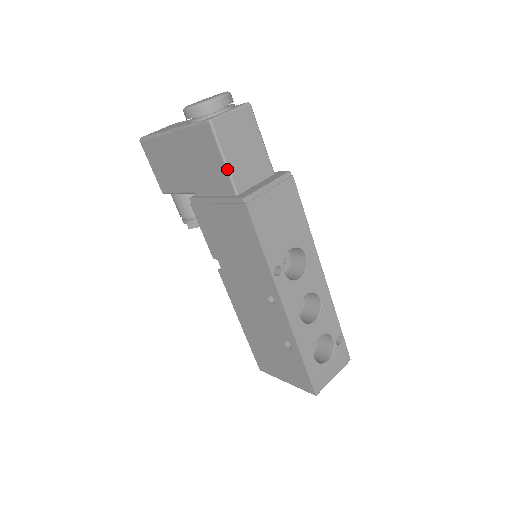
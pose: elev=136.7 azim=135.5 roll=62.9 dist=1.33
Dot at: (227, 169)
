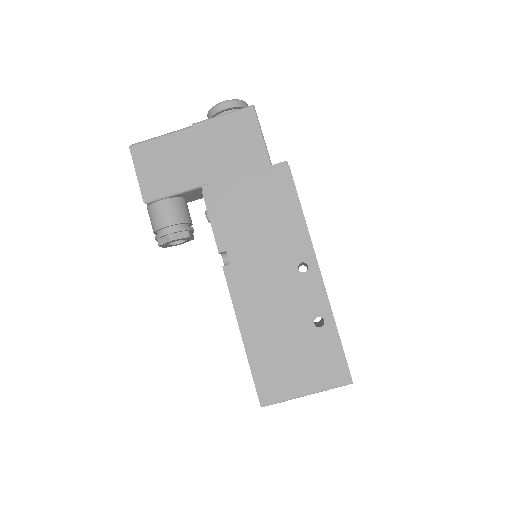
Dot at: (265, 144)
